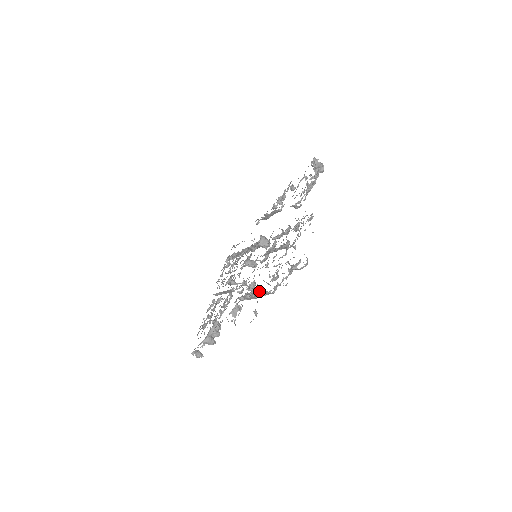
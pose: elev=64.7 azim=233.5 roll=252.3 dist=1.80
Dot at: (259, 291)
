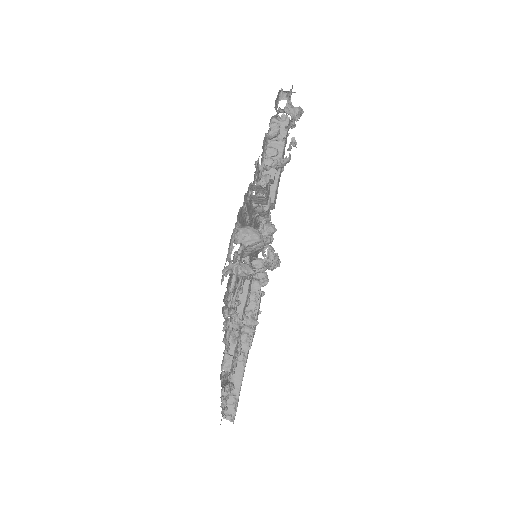
Dot at: (272, 128)
